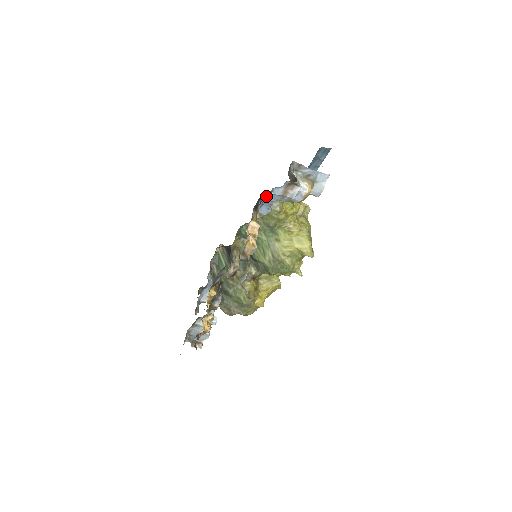
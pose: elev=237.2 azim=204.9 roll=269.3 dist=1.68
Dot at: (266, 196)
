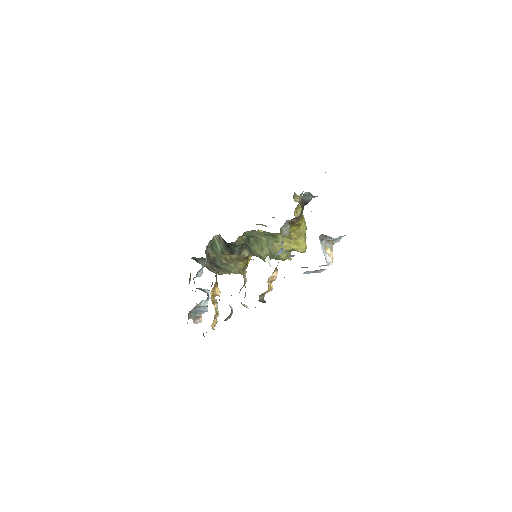
Dot at: occluded
